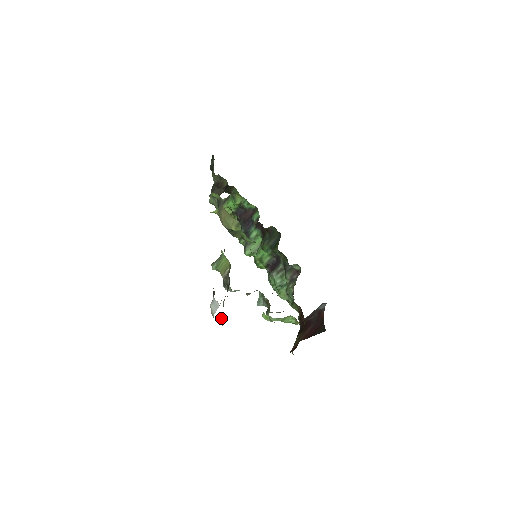
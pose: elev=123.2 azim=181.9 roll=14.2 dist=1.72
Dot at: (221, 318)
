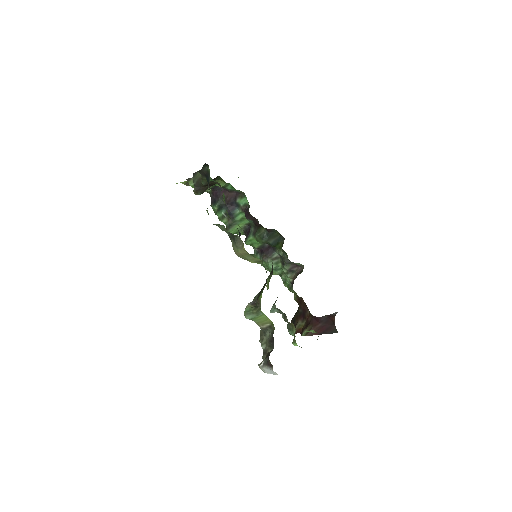
Dot at: occluded
